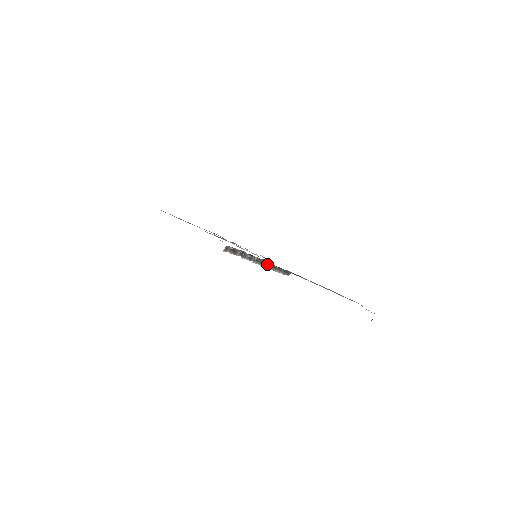
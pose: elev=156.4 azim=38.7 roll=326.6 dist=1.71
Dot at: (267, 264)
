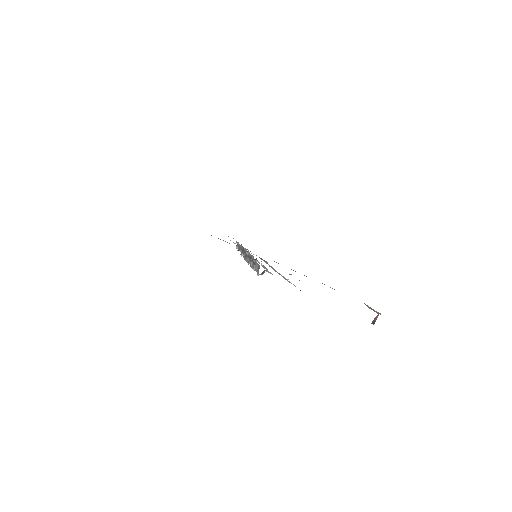
Dot at: occluded
